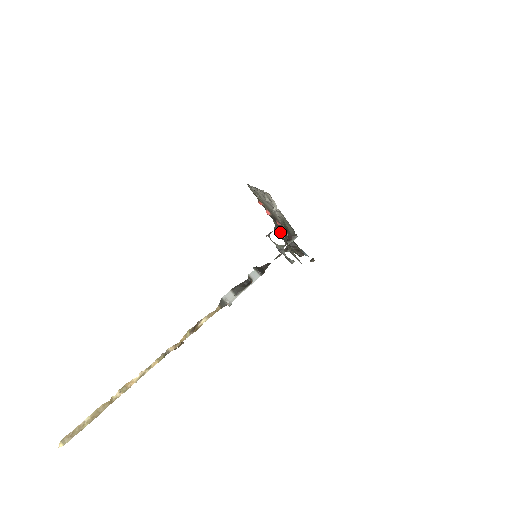
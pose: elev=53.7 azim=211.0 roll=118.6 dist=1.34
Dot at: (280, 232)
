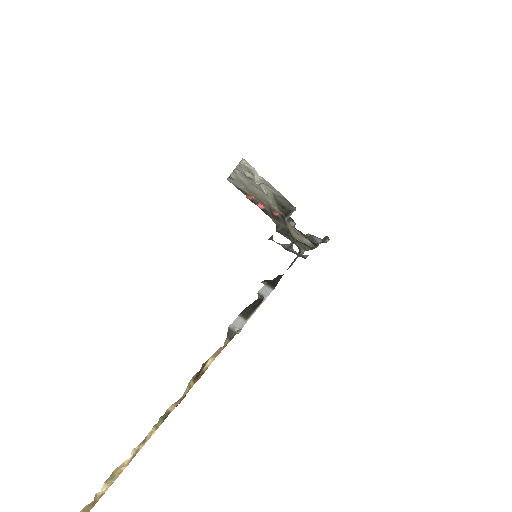
Dot at: (284, 231)
